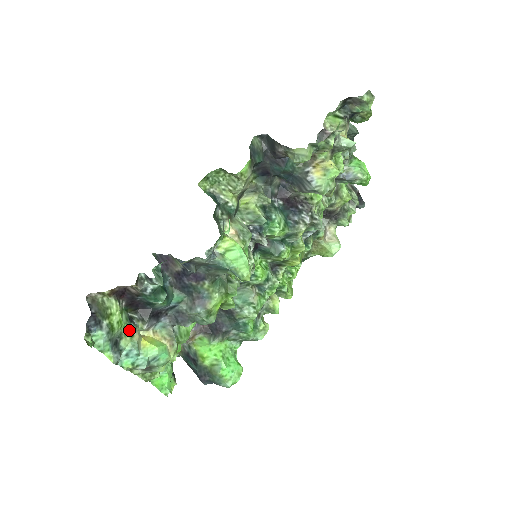
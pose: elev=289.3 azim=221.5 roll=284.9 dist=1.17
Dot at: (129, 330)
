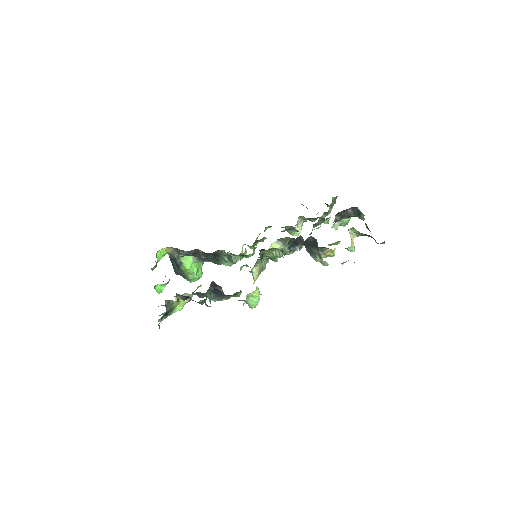
Dot at: occluded
